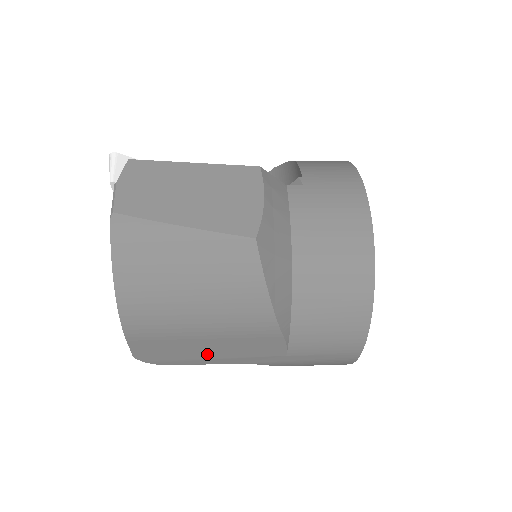
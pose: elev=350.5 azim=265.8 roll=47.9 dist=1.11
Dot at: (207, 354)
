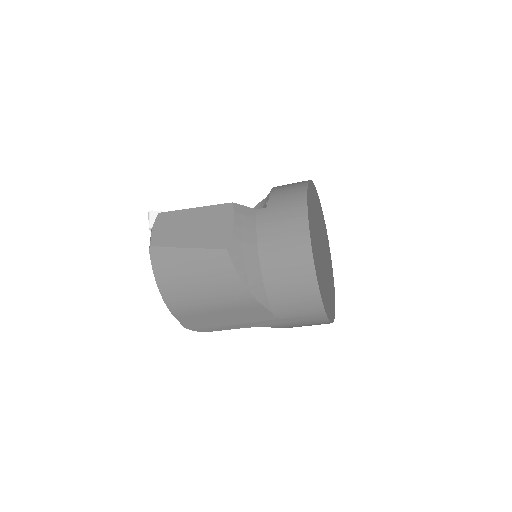
Dot at: (226, 322)
